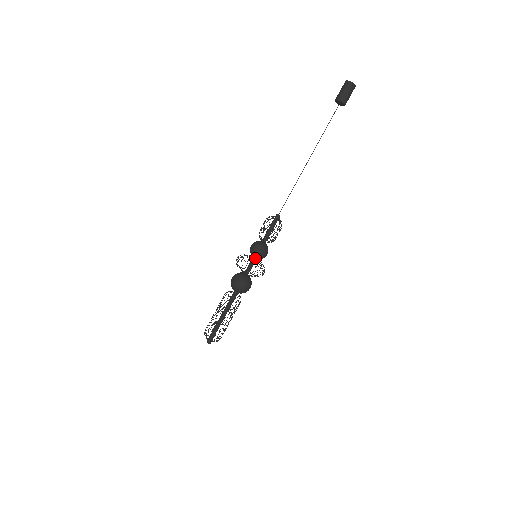
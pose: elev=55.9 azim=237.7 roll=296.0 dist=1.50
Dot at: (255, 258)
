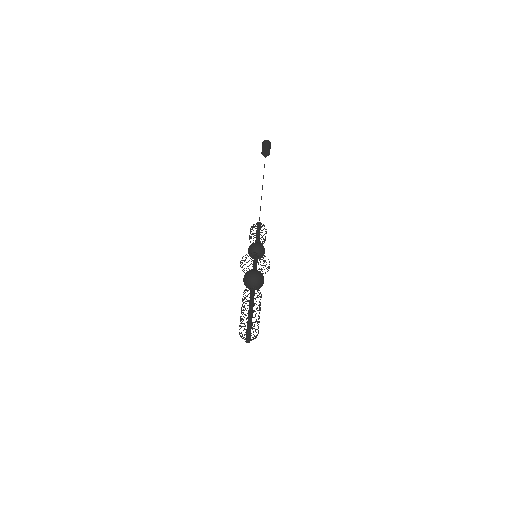
Dot at: (256, 256)
